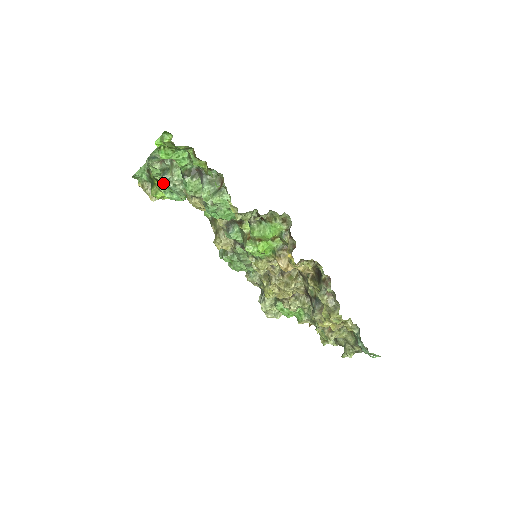
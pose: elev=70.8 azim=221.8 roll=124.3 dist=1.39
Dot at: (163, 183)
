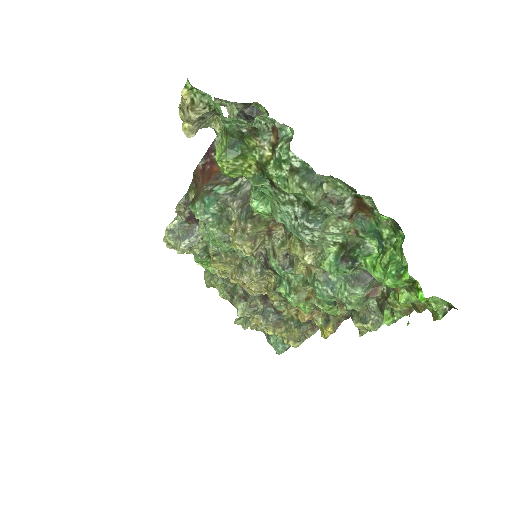
Dot at: (277, 193)
